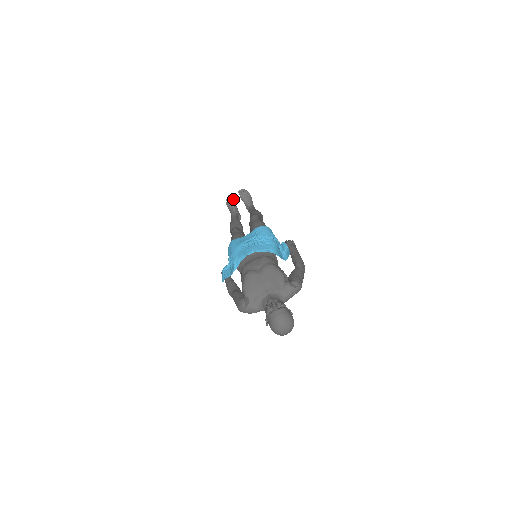
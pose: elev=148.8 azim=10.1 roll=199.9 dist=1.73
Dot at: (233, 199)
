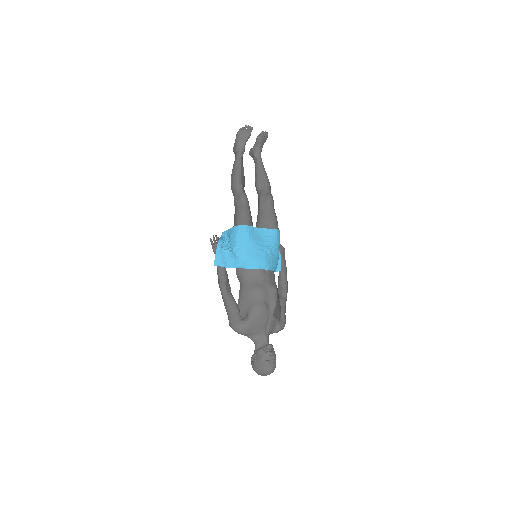
Dot at: occluded
